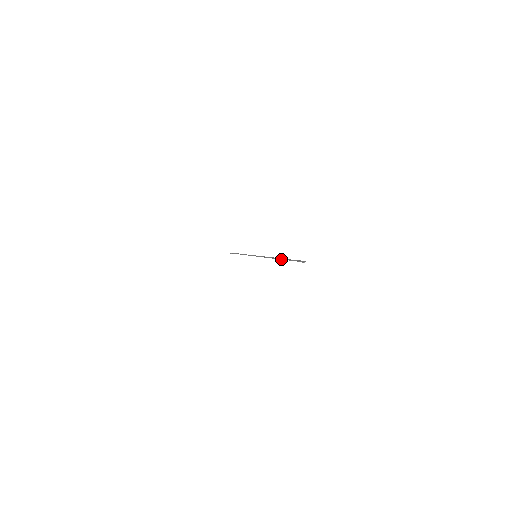
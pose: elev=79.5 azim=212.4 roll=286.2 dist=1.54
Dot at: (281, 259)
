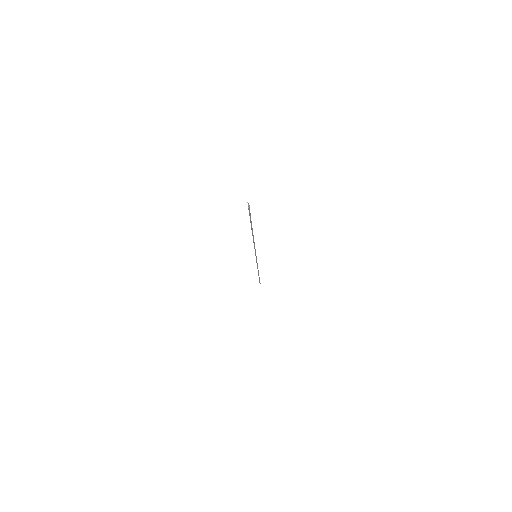
Dot at: (251, 228)
